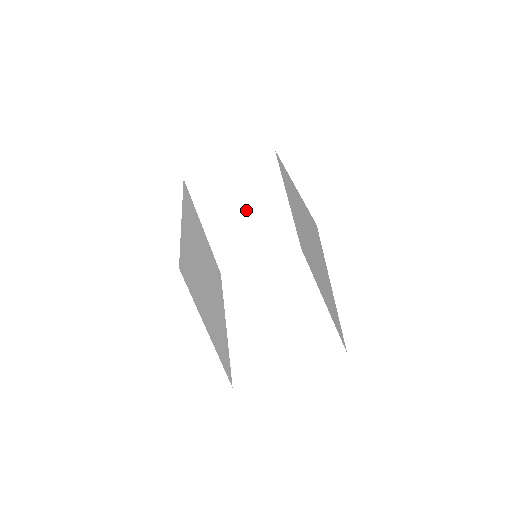
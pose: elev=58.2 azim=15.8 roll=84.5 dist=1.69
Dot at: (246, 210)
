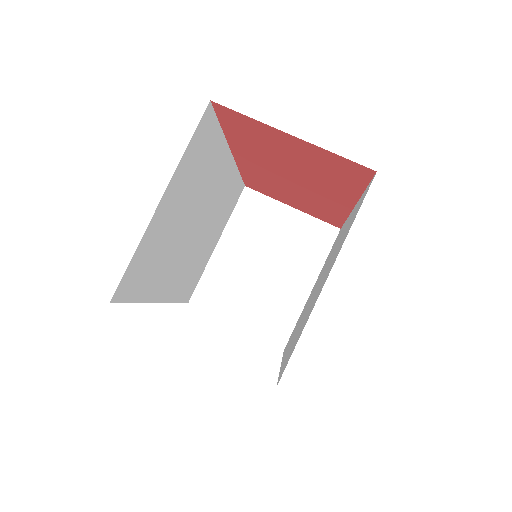
Dot at: (269, 261)
